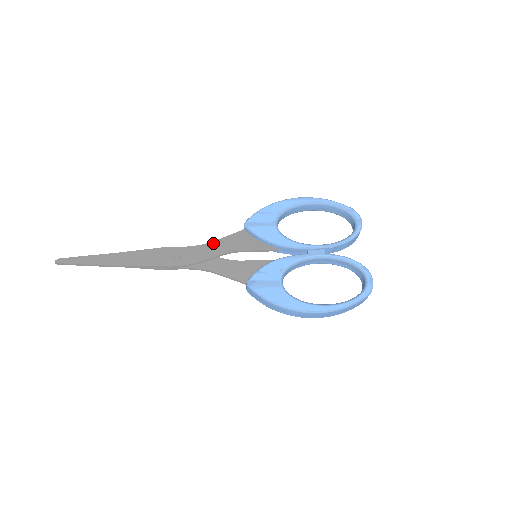
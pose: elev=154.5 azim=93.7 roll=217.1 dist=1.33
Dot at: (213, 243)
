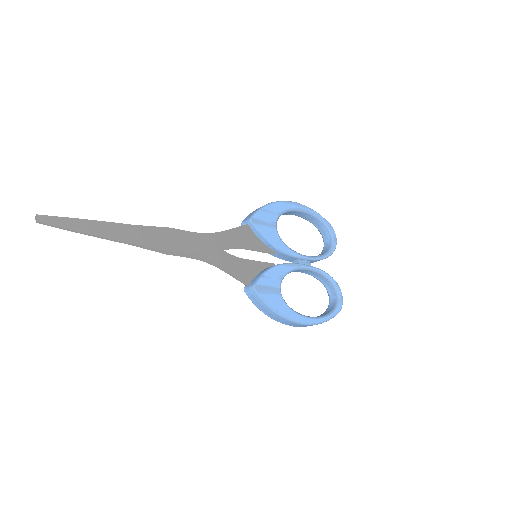
Dot at: (221, 234)
